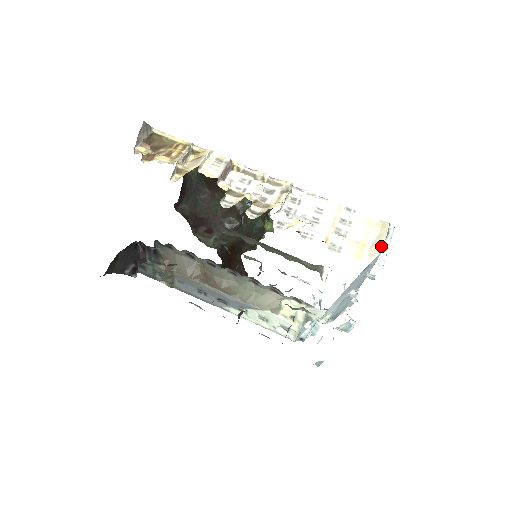
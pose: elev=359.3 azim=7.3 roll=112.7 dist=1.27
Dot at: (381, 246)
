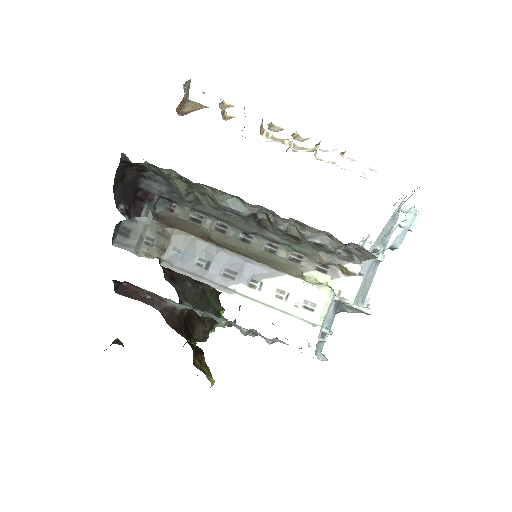
Dot at: occluded
